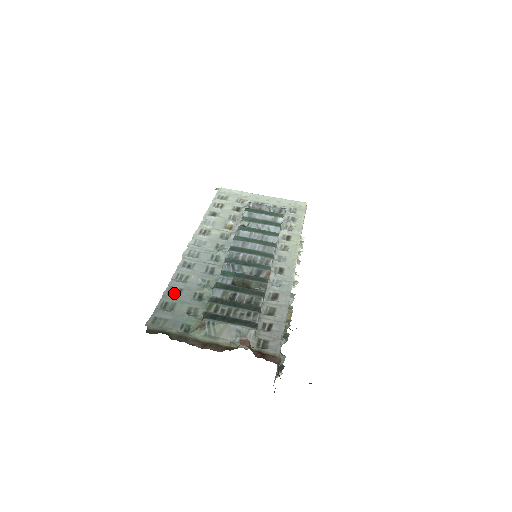
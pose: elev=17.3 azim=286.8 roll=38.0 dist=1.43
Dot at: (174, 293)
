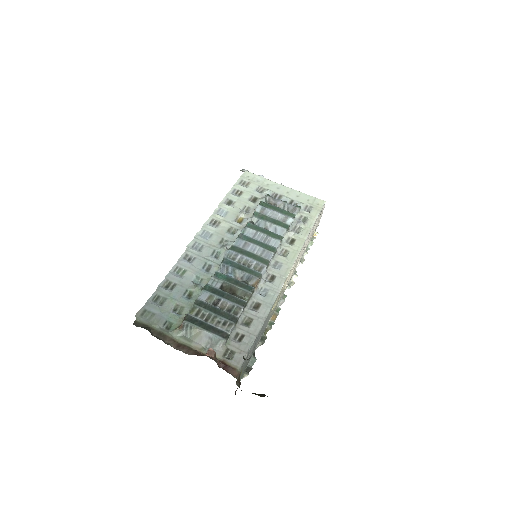
Dot at: (168, 287)
